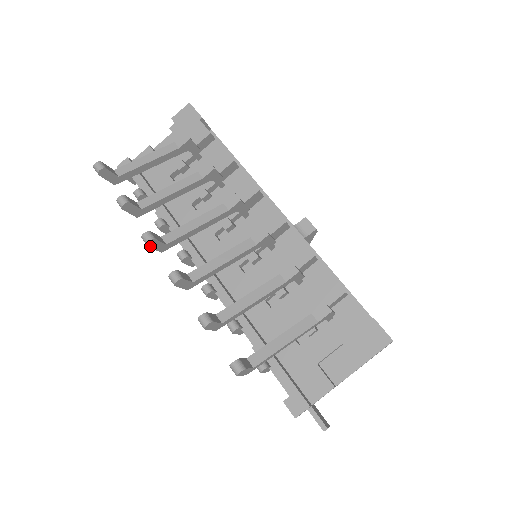
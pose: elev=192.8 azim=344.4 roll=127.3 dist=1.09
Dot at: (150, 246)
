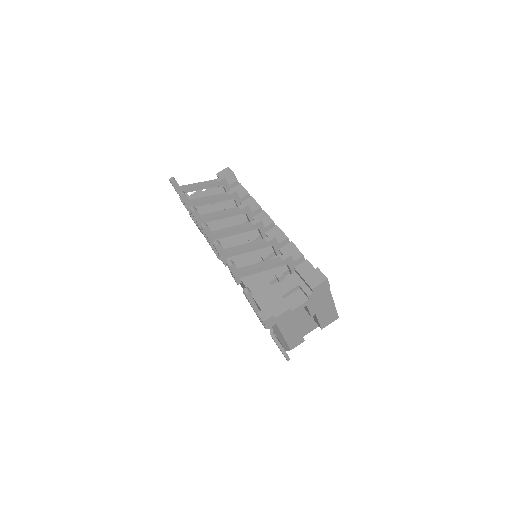
Dot at: (193, 215)
